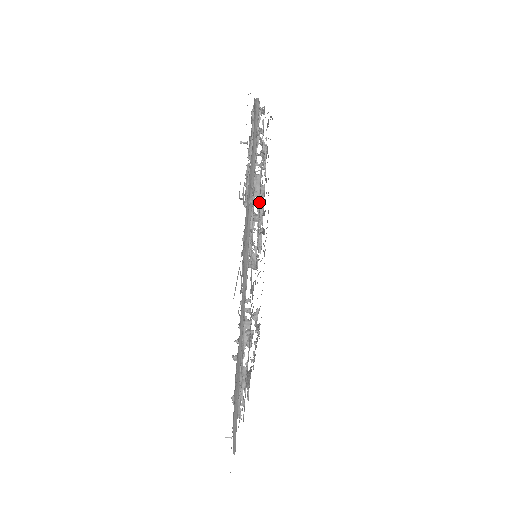
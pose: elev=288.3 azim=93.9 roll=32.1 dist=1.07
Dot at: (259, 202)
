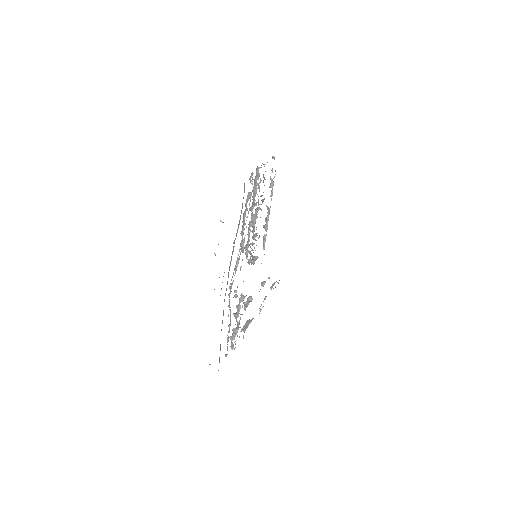
Dot at: (254, 229)
